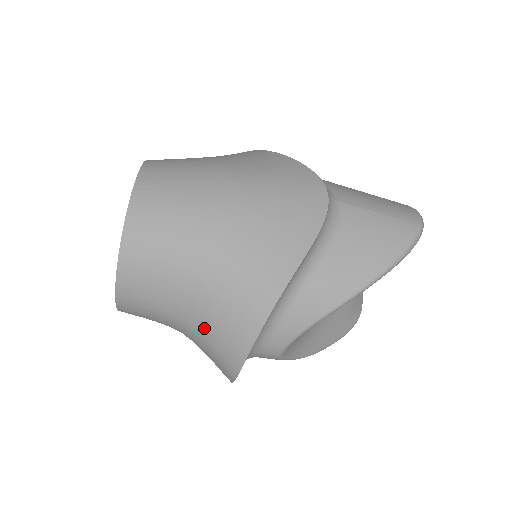
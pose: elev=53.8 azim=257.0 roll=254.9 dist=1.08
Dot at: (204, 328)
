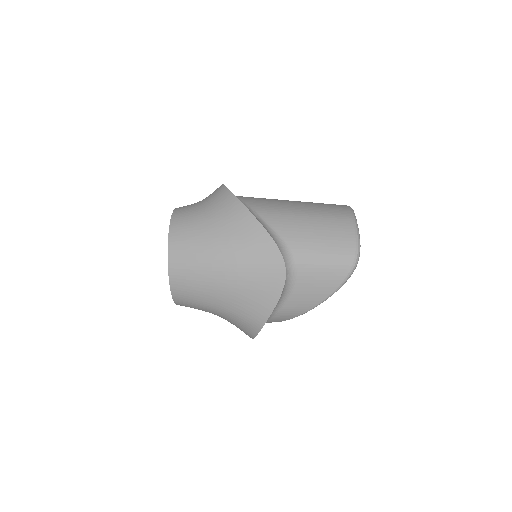
Dot at: occluded
